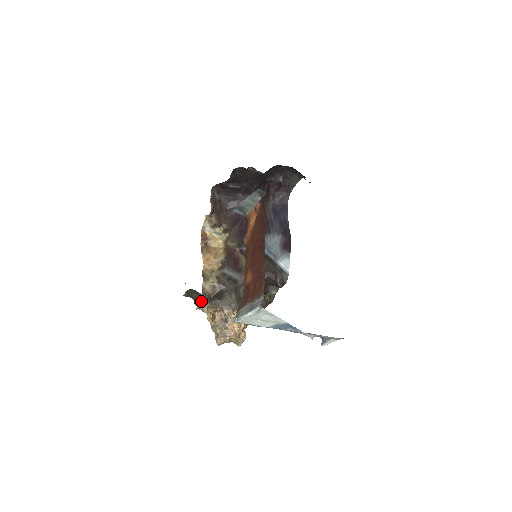
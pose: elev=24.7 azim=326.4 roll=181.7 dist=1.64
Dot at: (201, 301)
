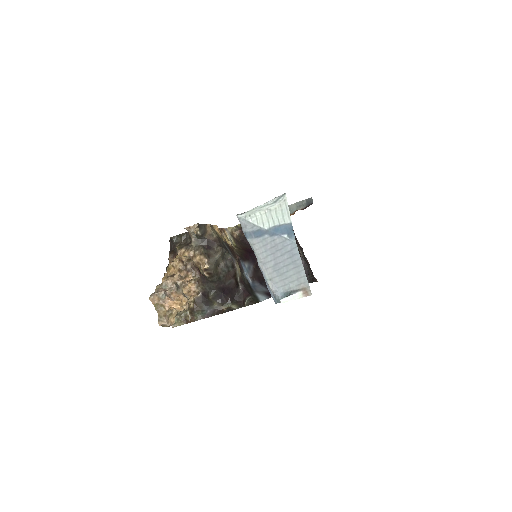
Dot at: (200, 225)
